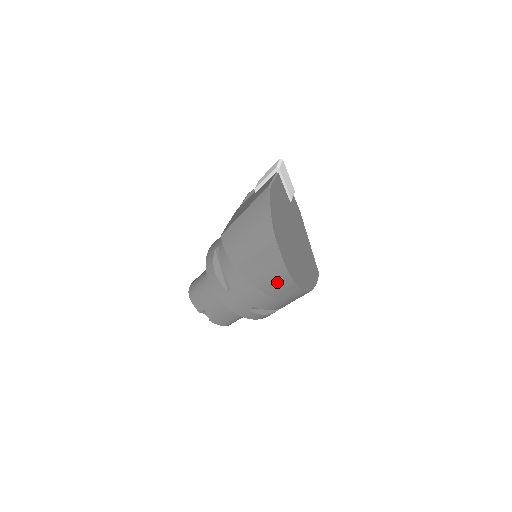
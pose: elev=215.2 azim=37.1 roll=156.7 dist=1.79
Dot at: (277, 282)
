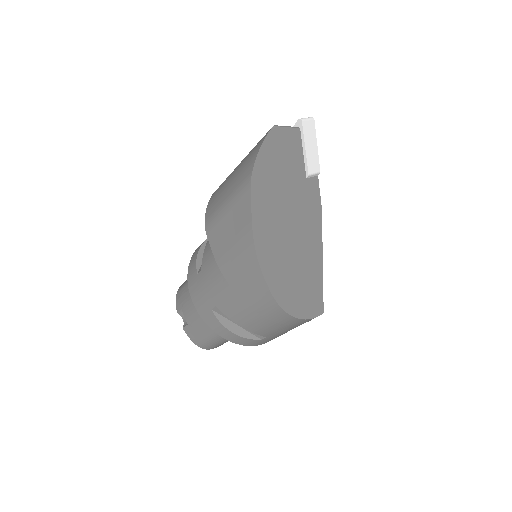
Dot at: (242, 264)
